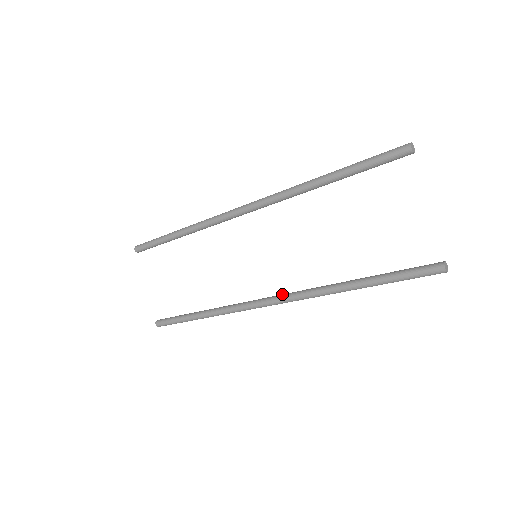
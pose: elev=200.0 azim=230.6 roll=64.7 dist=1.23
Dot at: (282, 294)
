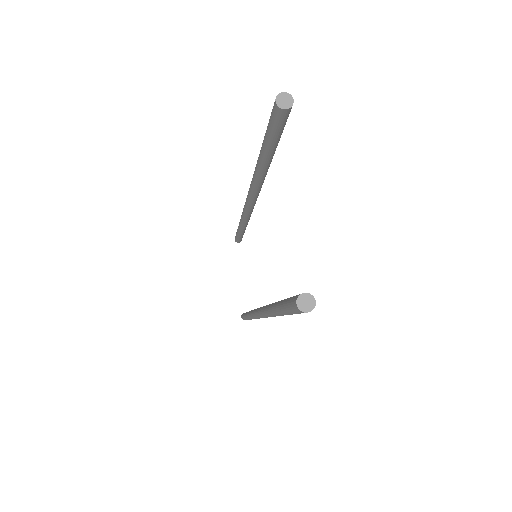
Dot at: occluded
